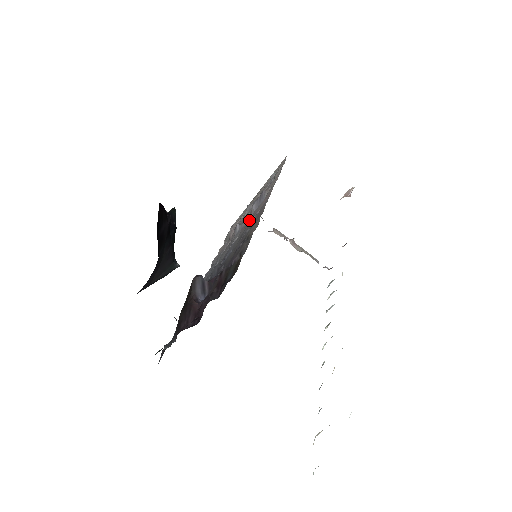
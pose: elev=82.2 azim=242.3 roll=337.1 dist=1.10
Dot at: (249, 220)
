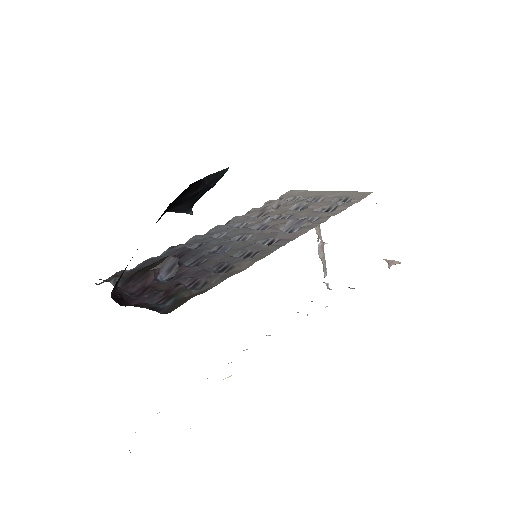
Dot at: (272, 231)
